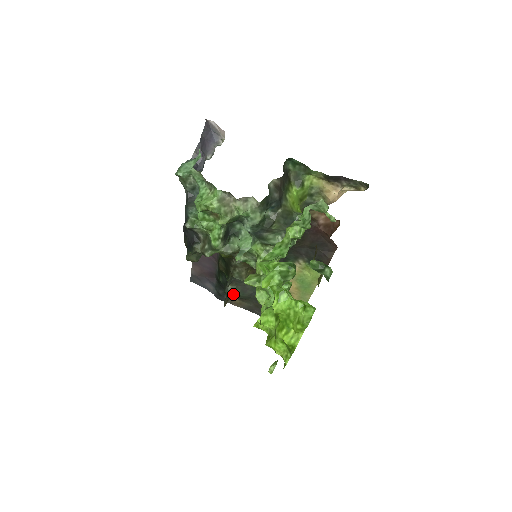
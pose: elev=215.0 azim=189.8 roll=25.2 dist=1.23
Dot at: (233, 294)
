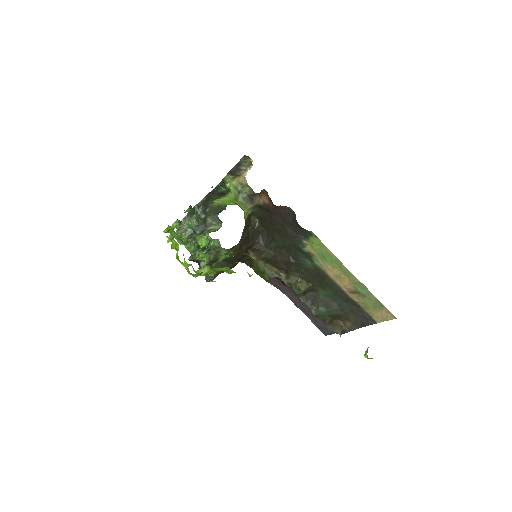
Dot at: (322, 313)
